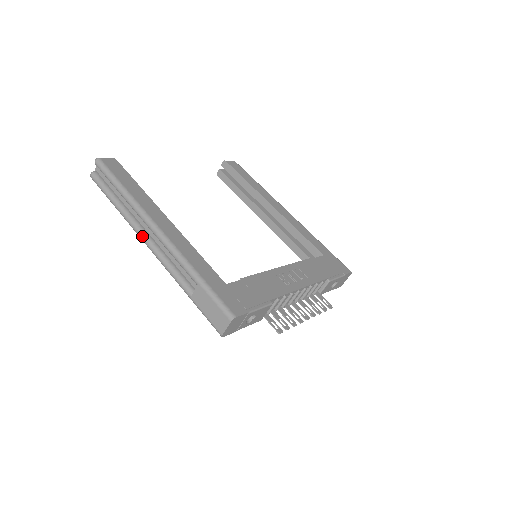
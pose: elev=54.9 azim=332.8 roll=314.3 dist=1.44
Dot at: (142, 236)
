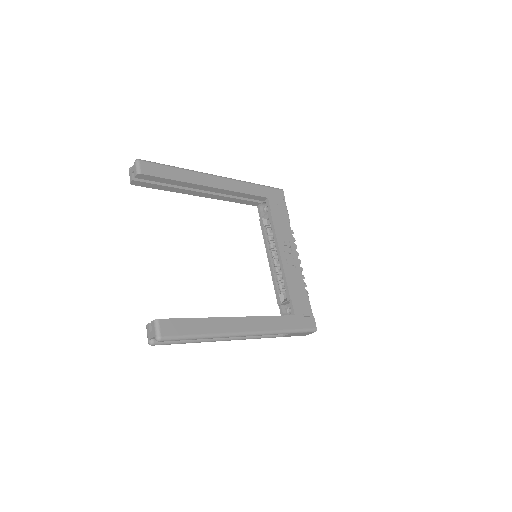
Dot at: occluded
